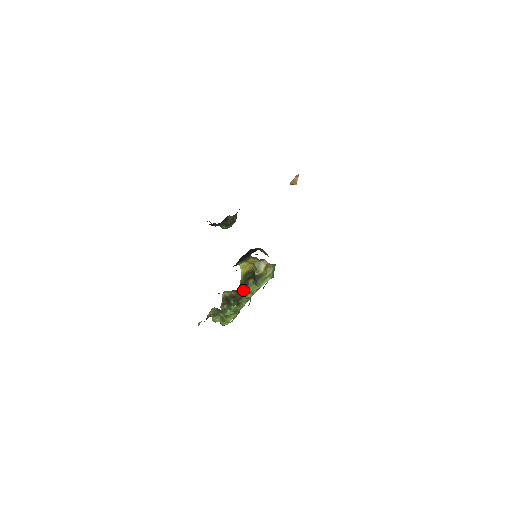
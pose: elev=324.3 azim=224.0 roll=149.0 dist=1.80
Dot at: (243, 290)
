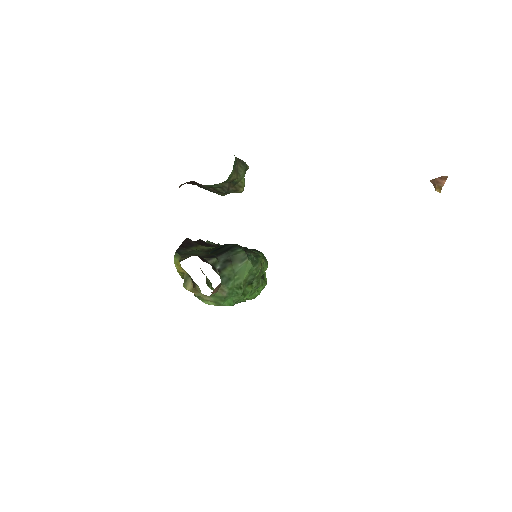
Dot at: occluded
